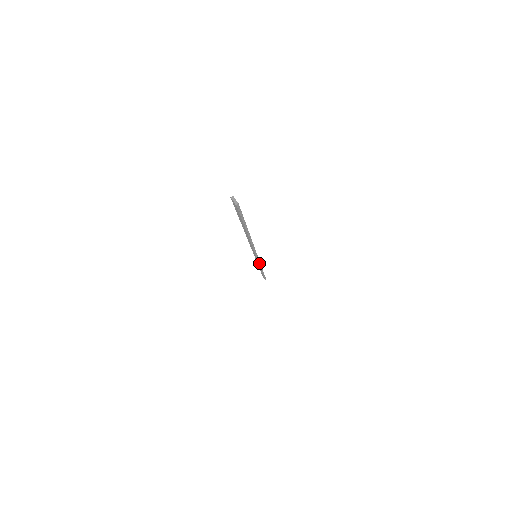
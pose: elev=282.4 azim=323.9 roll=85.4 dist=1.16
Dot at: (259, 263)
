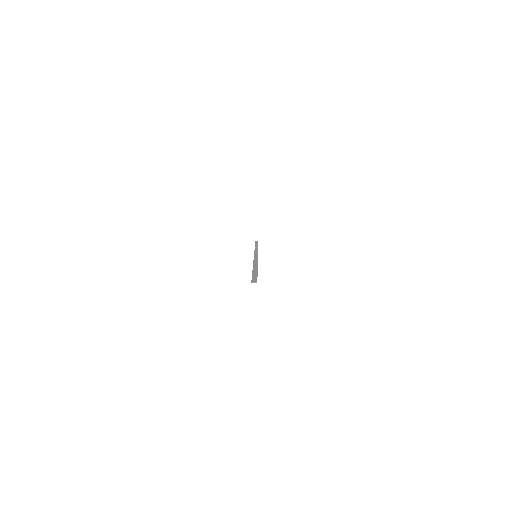
Dot at: occluded
